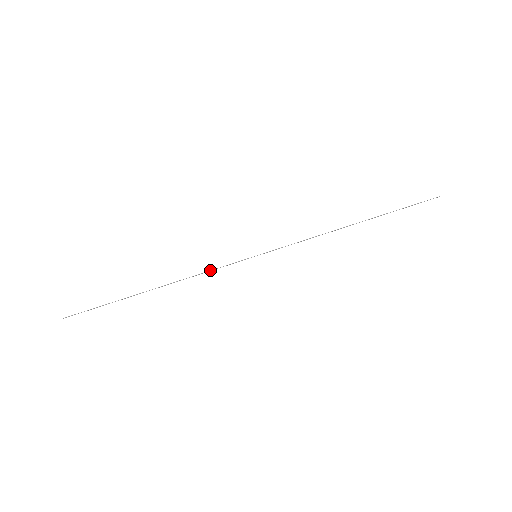
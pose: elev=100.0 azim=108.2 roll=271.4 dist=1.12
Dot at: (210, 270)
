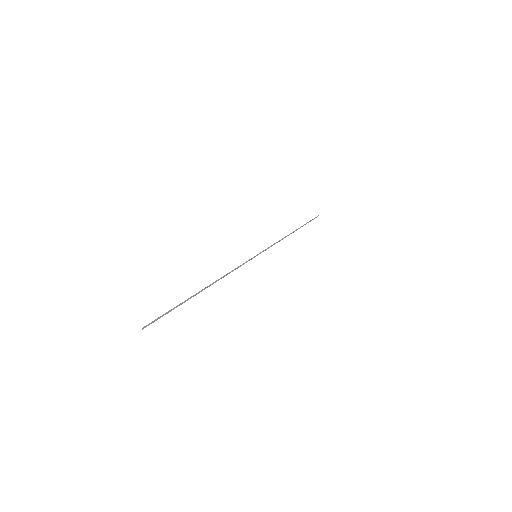
Dot at: (234, 269)
